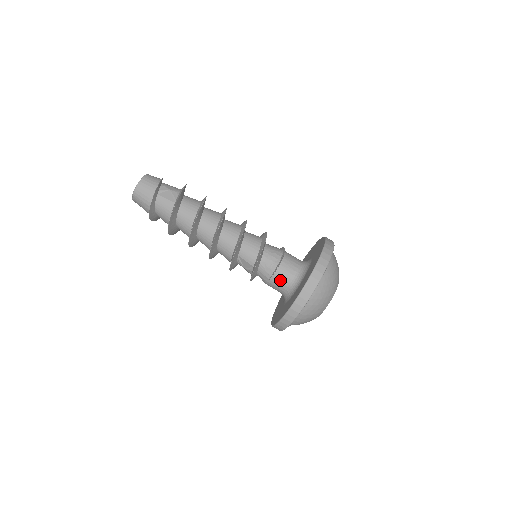
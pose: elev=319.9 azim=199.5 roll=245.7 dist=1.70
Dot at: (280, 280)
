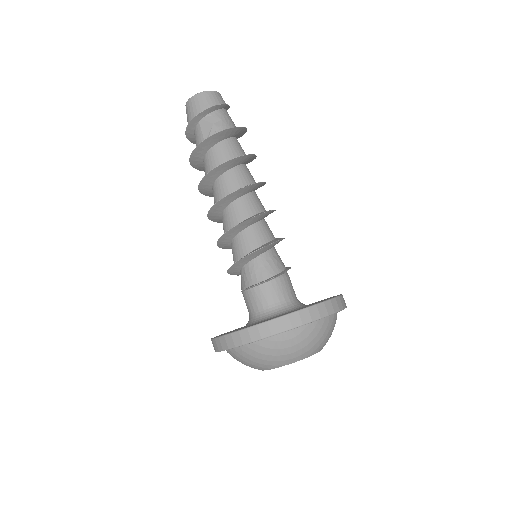
Dot at: (247, 302)
